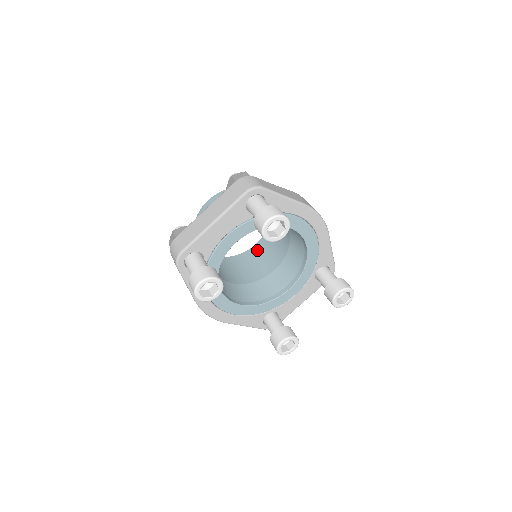
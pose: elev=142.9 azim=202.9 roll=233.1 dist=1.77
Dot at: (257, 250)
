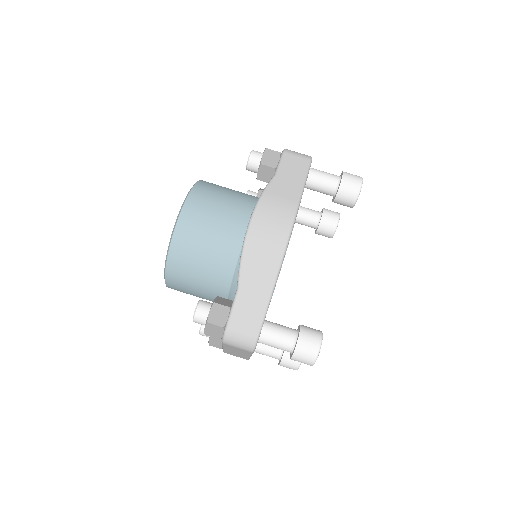
Dot at: occluded
